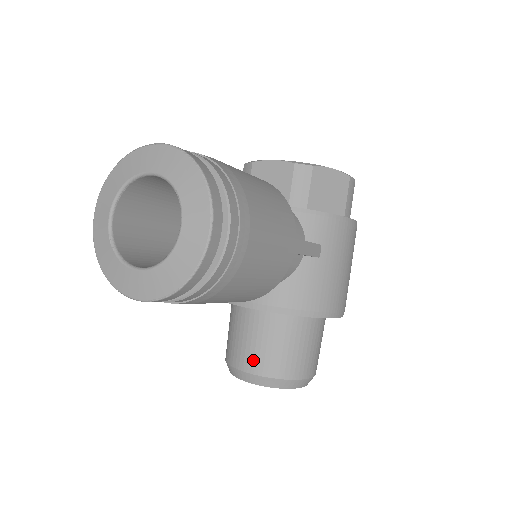
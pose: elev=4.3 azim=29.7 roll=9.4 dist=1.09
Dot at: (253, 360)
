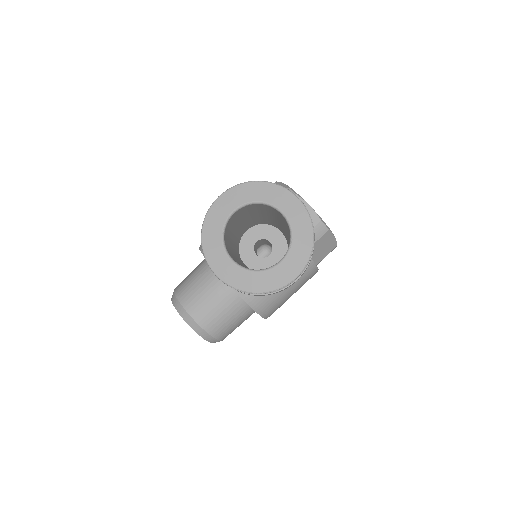
Dot at: (202, 313)
